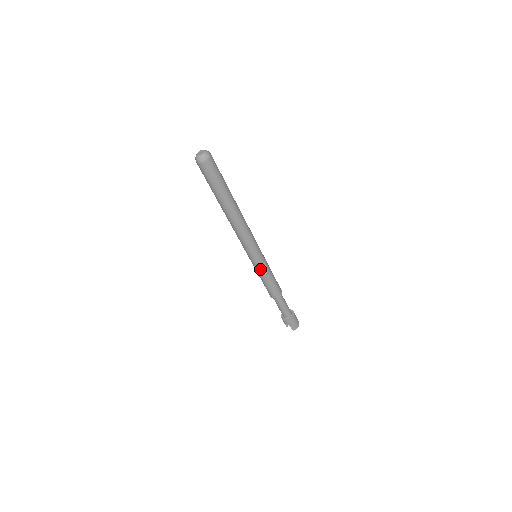
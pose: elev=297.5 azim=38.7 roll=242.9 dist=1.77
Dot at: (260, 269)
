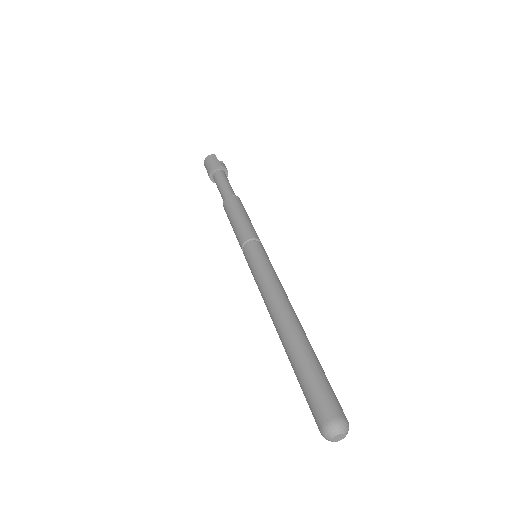
Dot at: occluded
